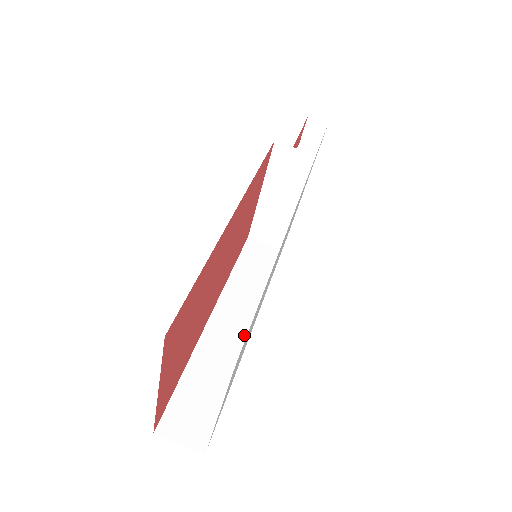
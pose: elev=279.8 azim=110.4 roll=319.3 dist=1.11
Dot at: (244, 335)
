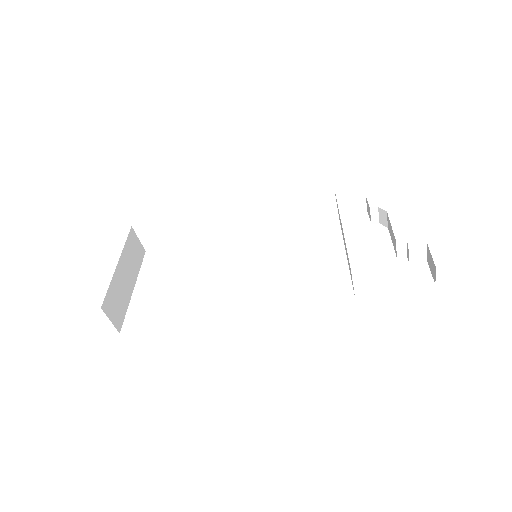
Dot at: (231, 233)
